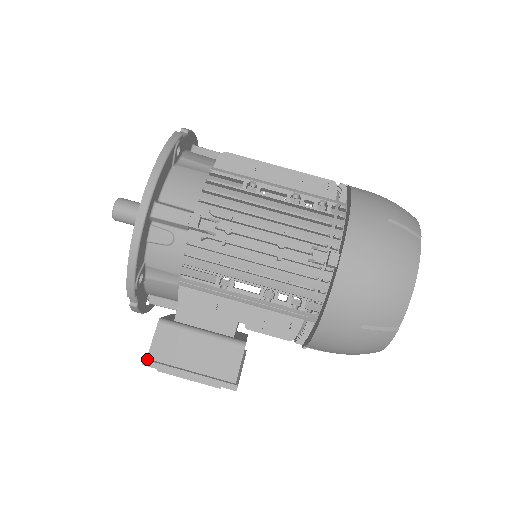
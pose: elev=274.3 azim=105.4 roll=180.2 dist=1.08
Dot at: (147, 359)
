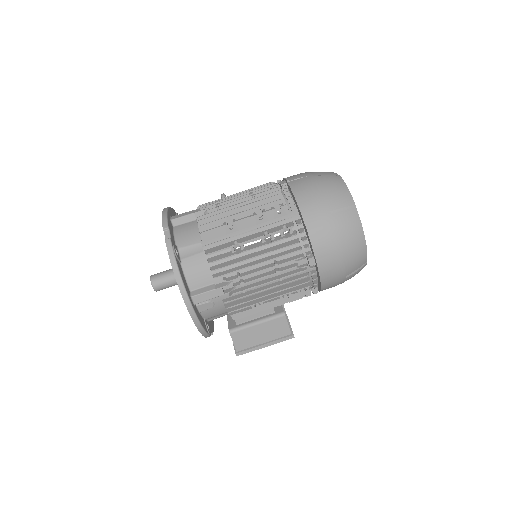
Dot at: (237, 352)
